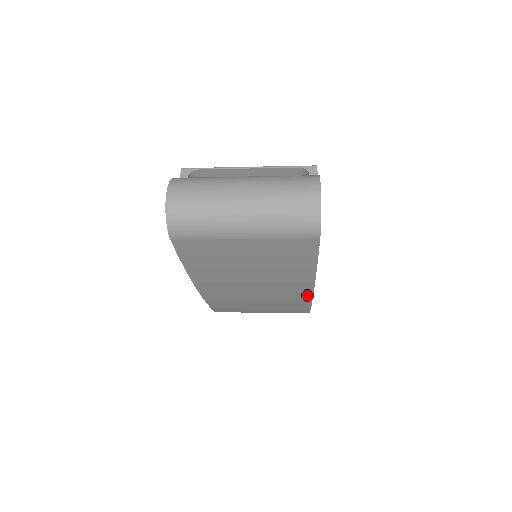
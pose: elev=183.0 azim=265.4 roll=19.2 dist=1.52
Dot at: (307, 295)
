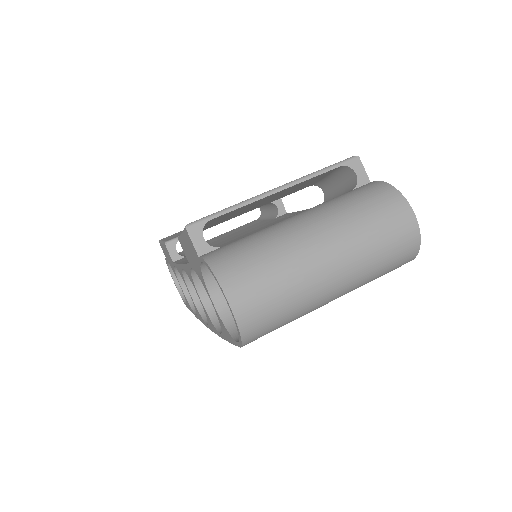
Dot at: occluded
